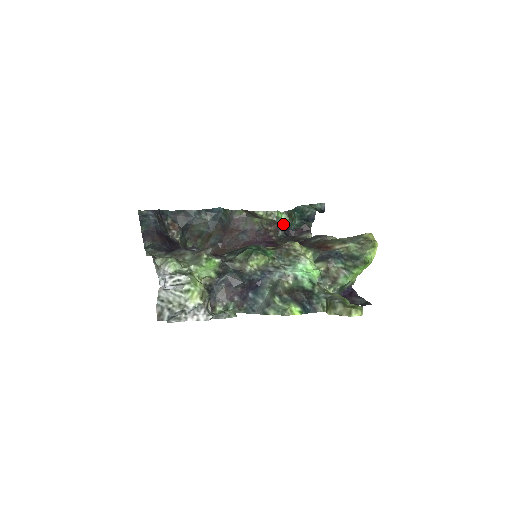
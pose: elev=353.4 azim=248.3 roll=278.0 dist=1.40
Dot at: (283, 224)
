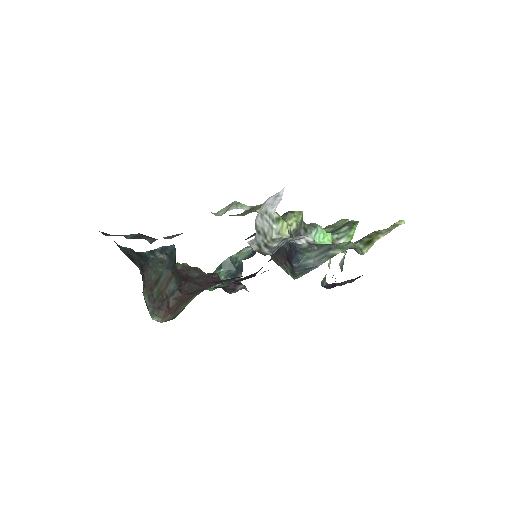
Dot at: occluded
